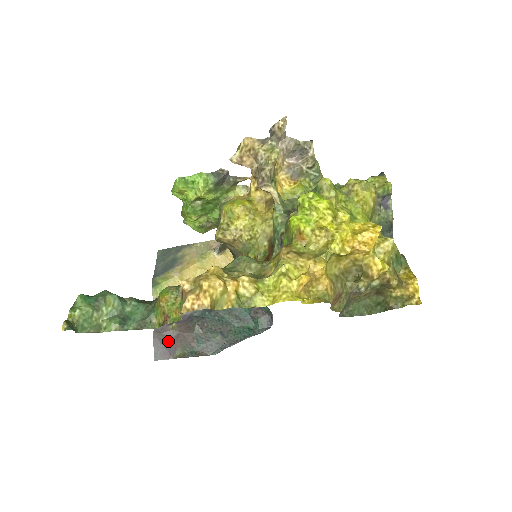
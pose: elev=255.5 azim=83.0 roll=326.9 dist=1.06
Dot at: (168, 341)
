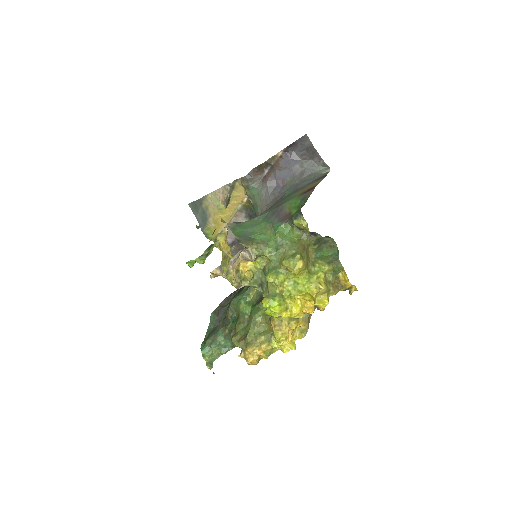
Dot at: occluded
